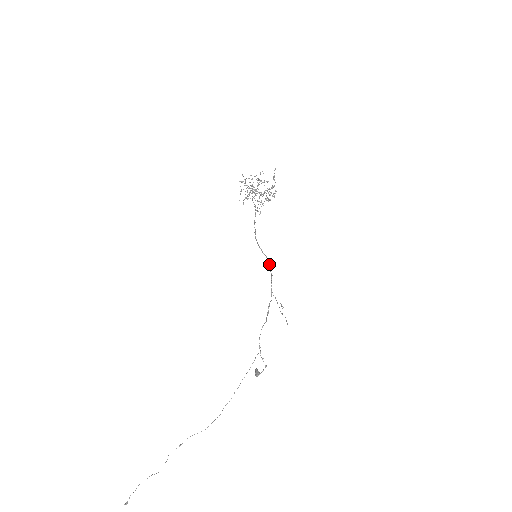
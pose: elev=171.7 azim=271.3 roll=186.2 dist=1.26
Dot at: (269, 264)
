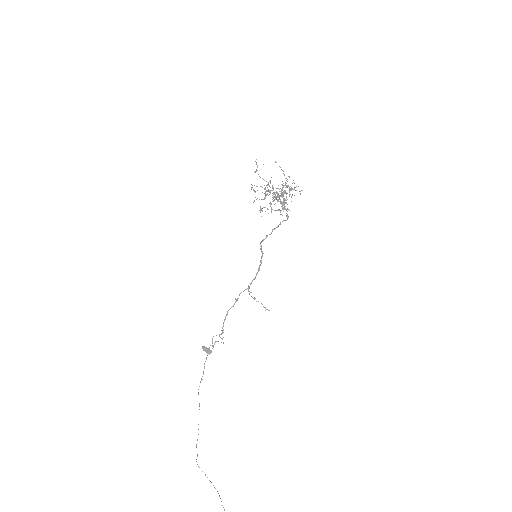
Dot at: (261, 260)
